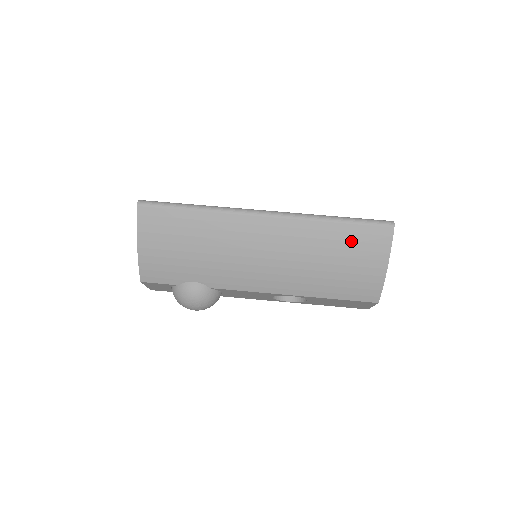
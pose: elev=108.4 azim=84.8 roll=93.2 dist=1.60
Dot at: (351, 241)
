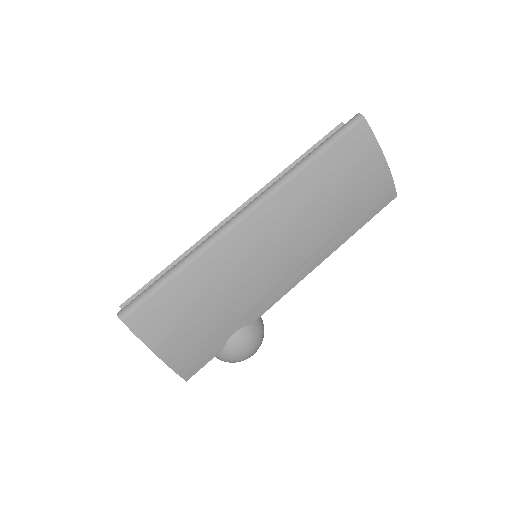
Dot at: (340, 165)
